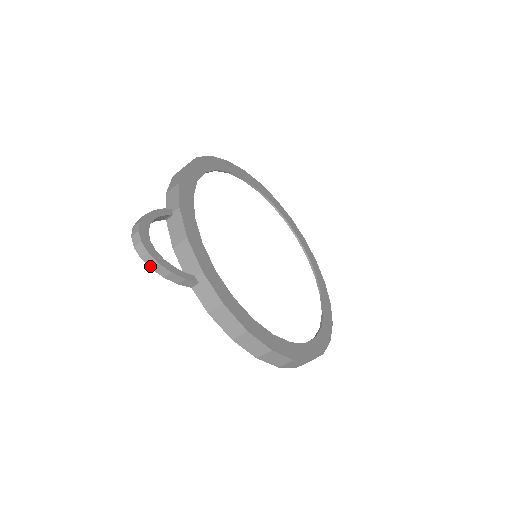
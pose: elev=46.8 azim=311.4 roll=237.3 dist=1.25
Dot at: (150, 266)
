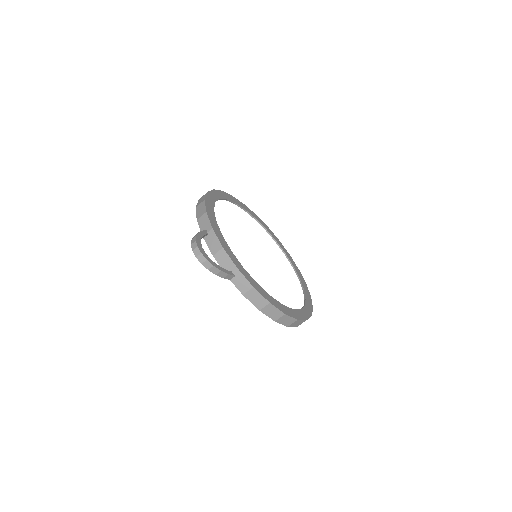
Dot at: (207, 268)
